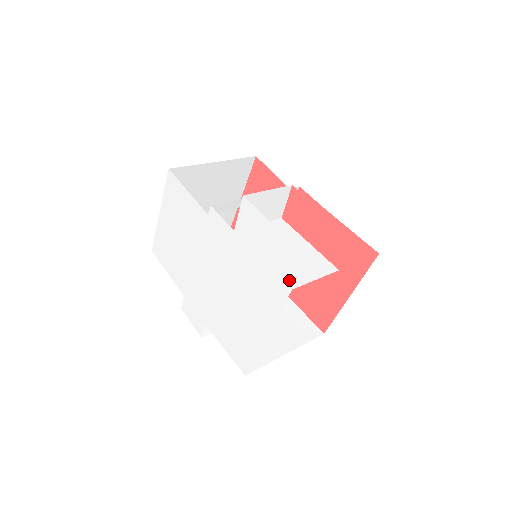
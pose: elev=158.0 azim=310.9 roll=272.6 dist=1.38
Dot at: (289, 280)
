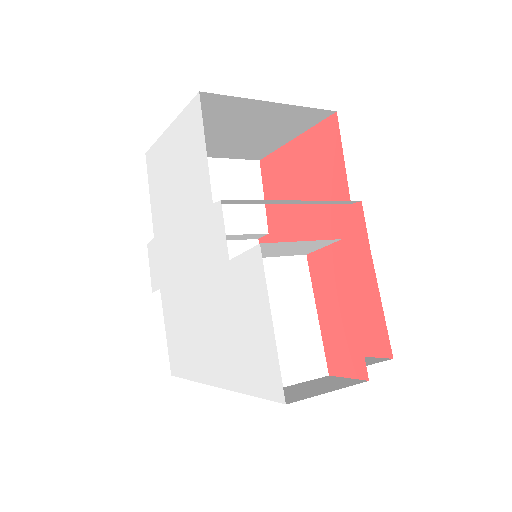
Dot at: (253, 385)
